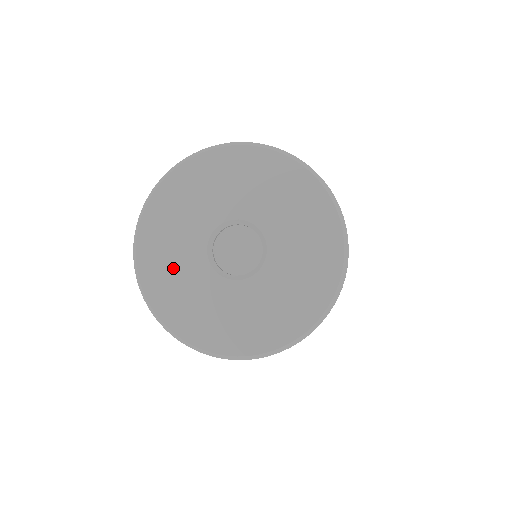
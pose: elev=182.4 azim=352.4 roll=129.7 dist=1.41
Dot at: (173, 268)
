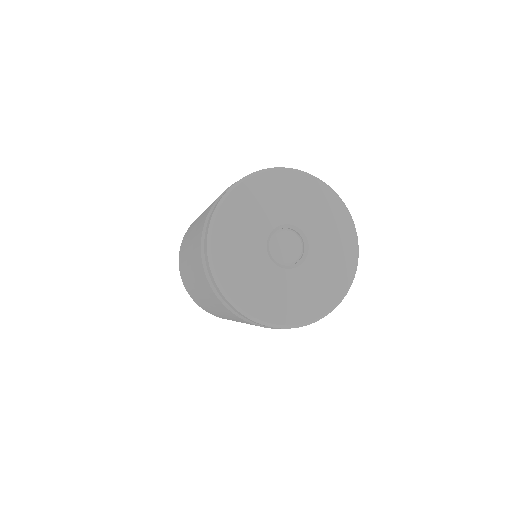
Dot at: (248, 275)
